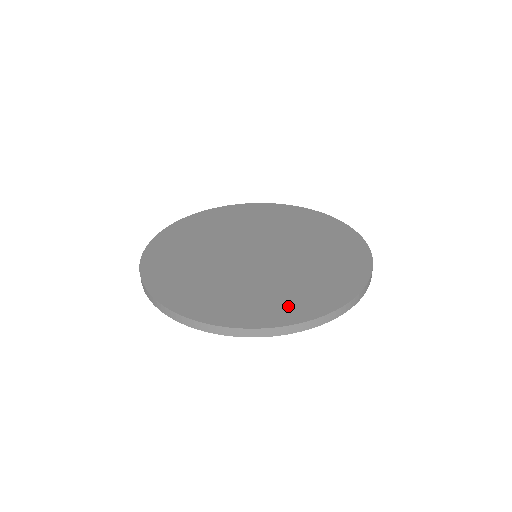
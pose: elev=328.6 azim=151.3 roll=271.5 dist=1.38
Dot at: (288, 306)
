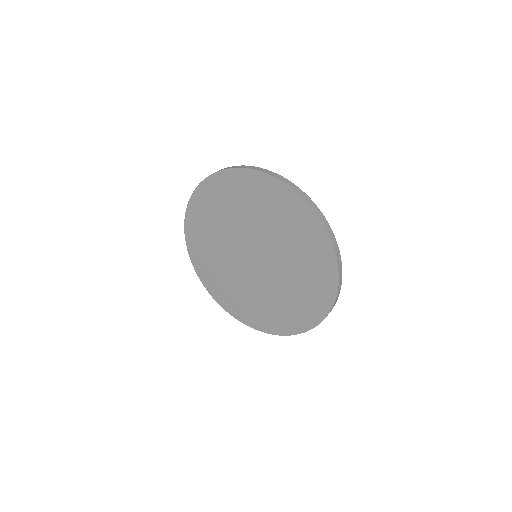
Dot at: occluded
